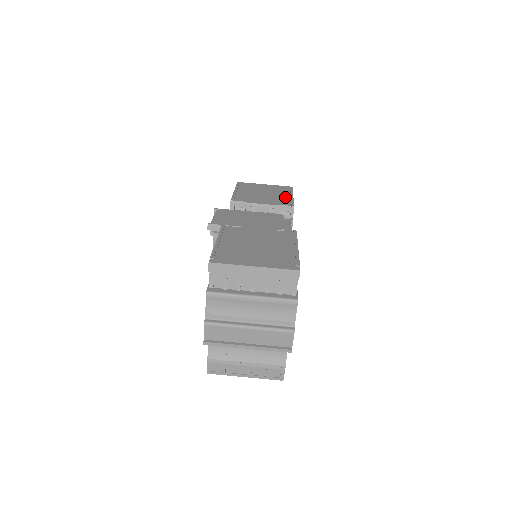
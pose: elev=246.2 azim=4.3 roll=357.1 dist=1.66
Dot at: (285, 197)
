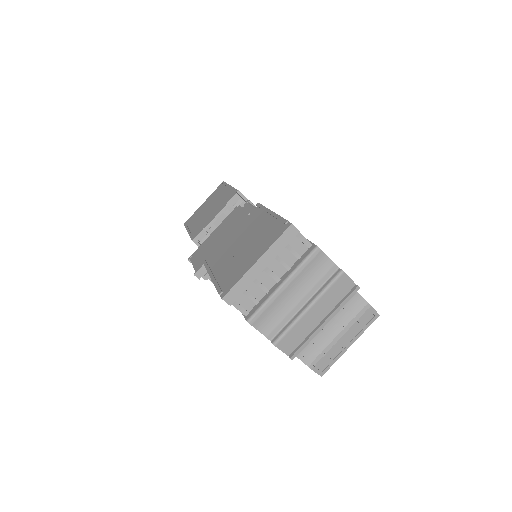
Dot at: (226, 193)
